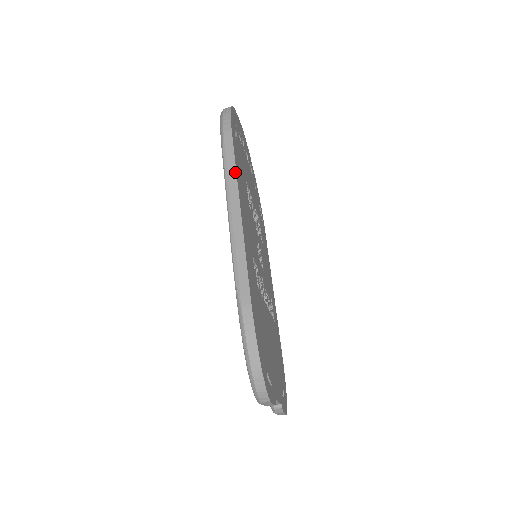
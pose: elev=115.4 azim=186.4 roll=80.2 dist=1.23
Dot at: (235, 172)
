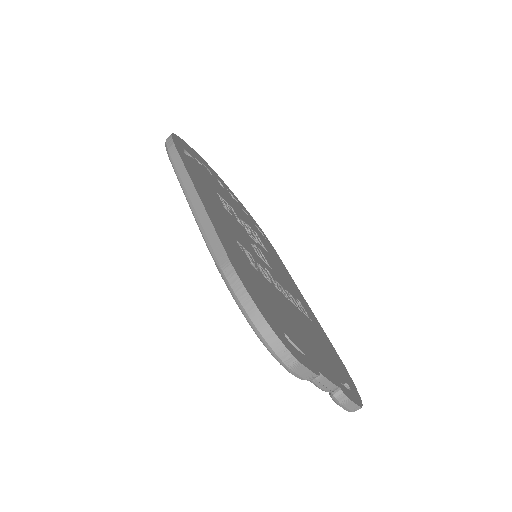
Dot at: (185, 170)
